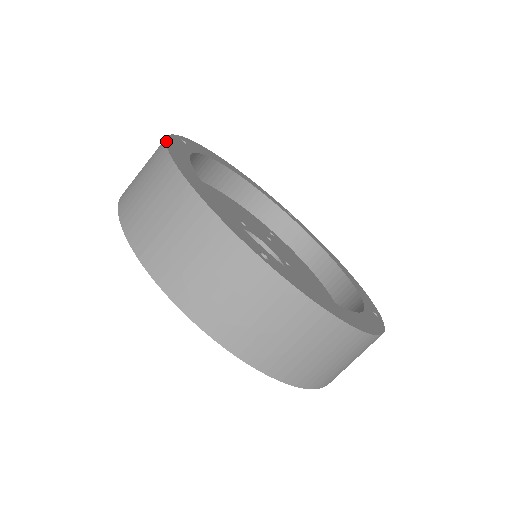
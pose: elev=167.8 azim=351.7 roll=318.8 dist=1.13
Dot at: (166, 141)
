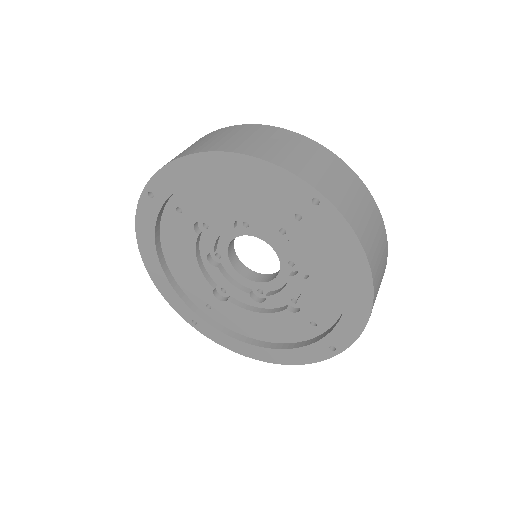
Dot at: occluded
